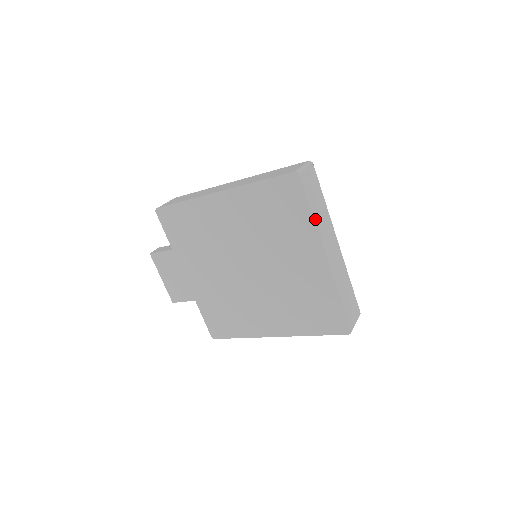
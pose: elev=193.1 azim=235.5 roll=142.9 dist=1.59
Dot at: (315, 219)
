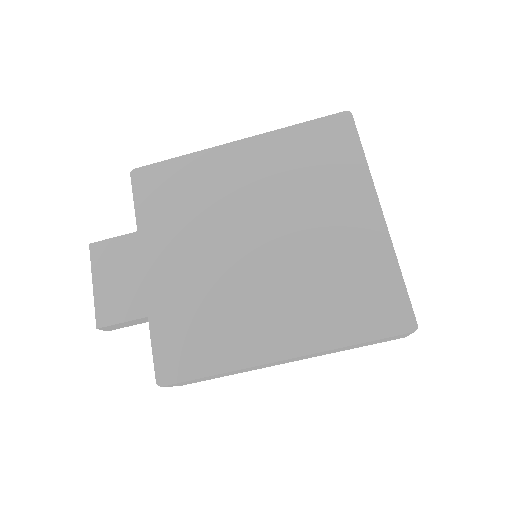
Dot at: (367, 165)
